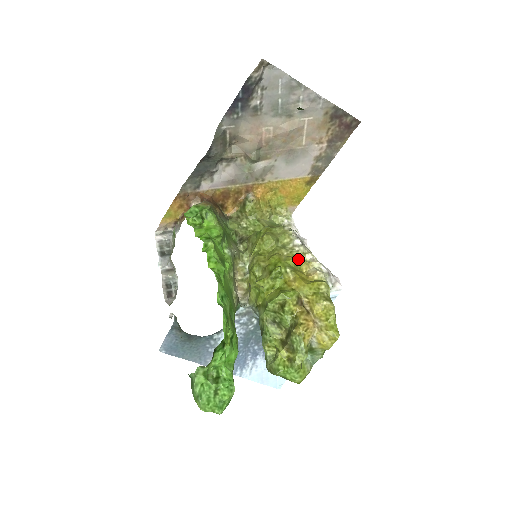
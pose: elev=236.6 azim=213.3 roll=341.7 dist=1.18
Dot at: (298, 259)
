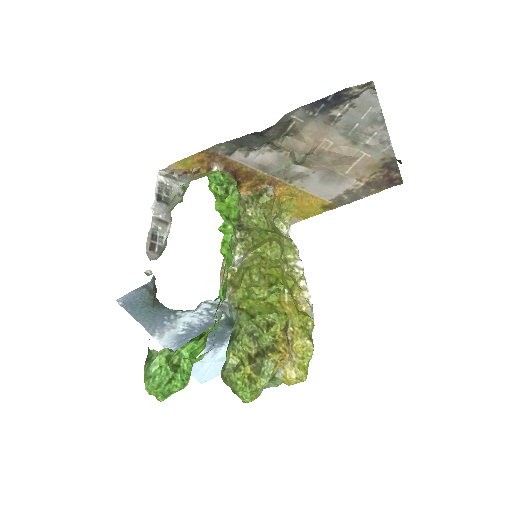
Dot at: (295, 282)
